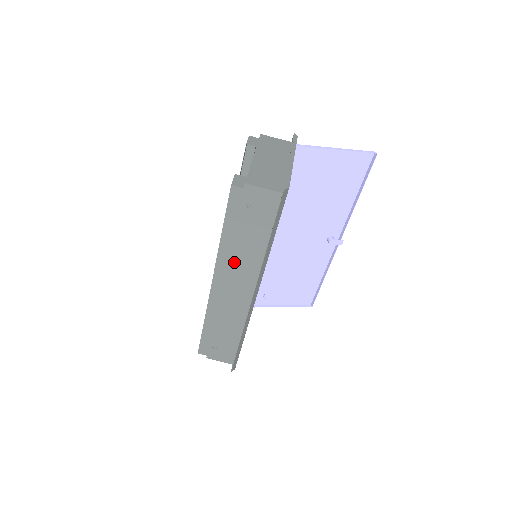
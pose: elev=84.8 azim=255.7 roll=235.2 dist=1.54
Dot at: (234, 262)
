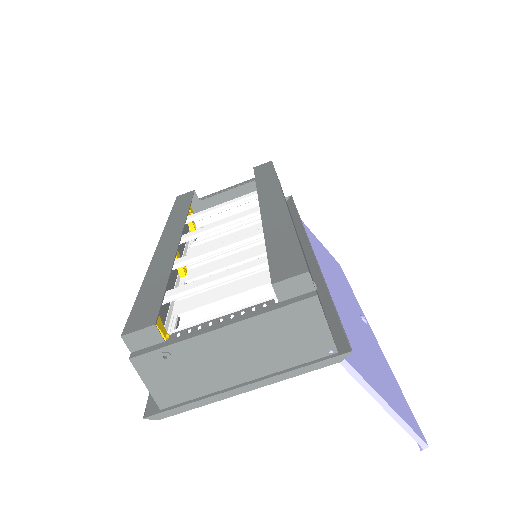
Dot at: occluded
